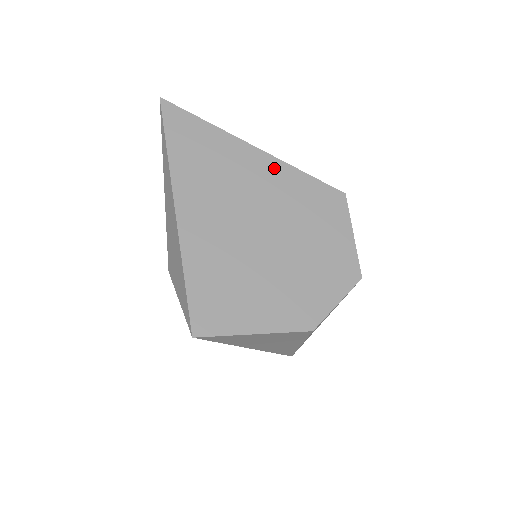
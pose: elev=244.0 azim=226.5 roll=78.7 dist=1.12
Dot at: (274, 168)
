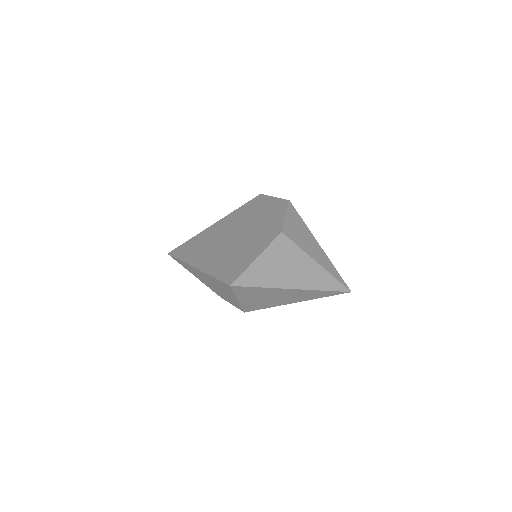
Dot at: (225, 220)
